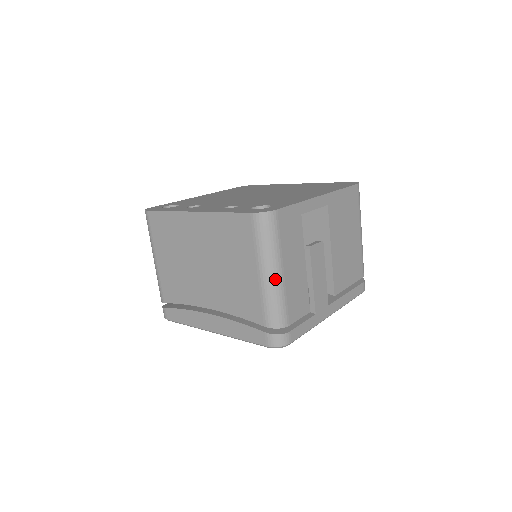
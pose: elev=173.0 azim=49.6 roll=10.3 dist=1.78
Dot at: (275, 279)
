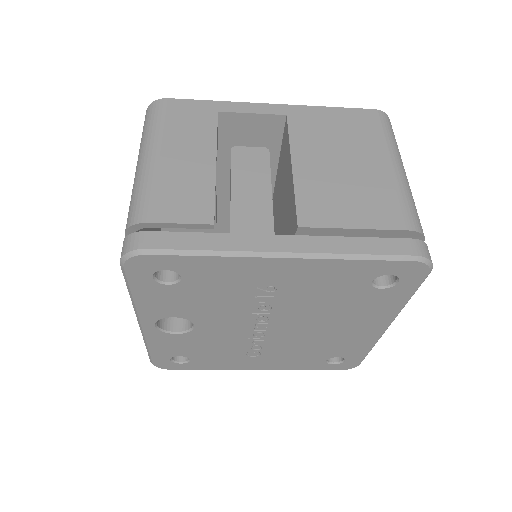
Dot at: (144, 164)
